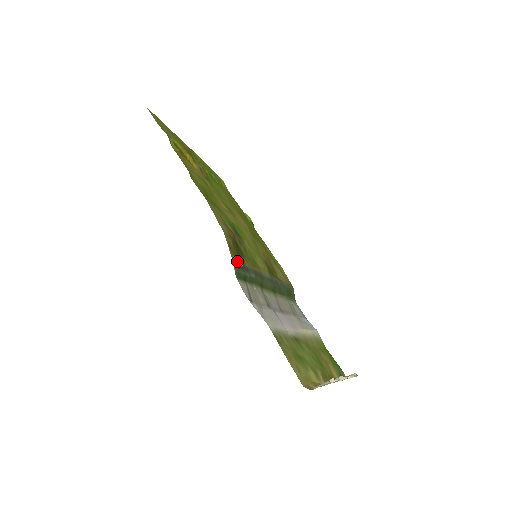
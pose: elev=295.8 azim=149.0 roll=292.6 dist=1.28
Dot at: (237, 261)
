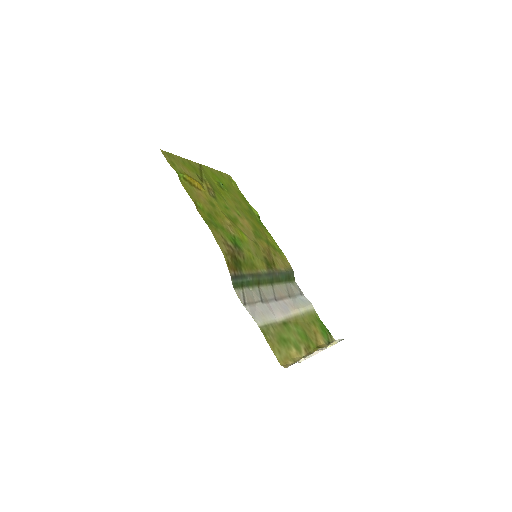
Dot at: (235, 273)
